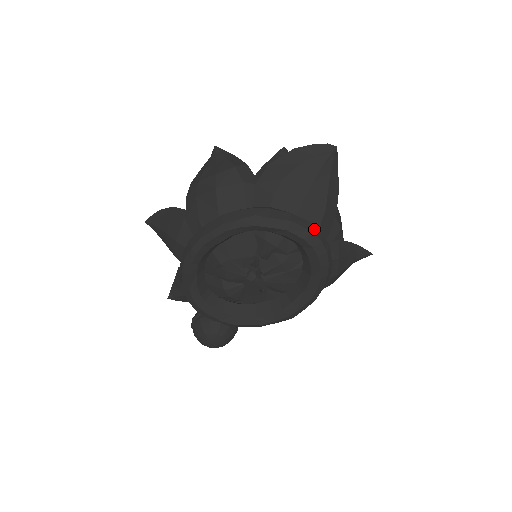
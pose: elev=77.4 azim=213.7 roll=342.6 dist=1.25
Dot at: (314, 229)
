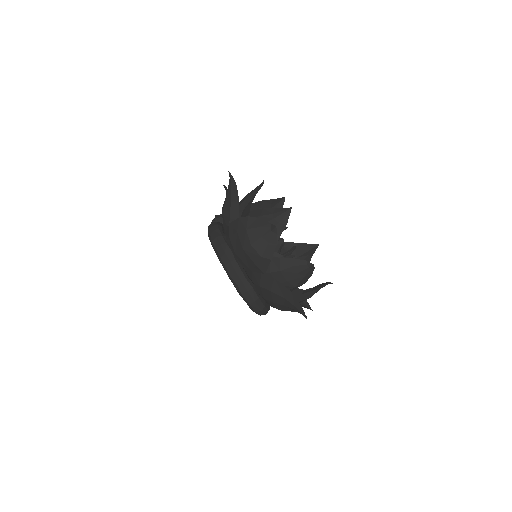
Dot at: (260, 312)
